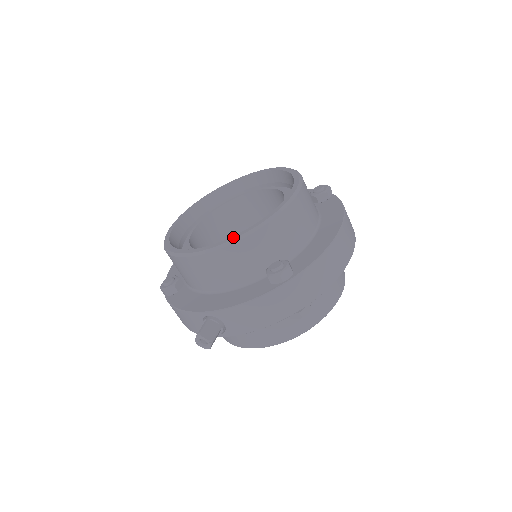
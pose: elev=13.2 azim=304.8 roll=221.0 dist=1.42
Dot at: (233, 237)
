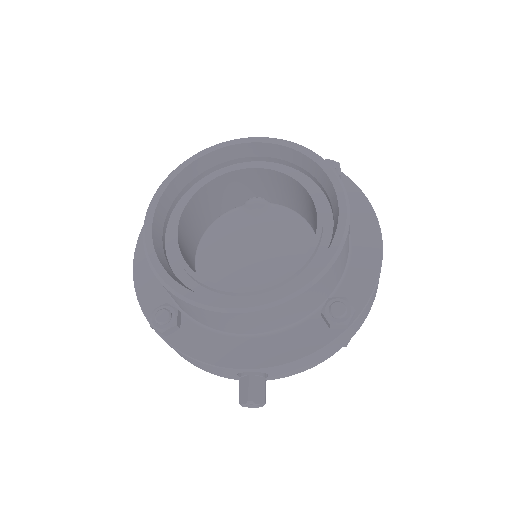
Dot at: (294, 287)
